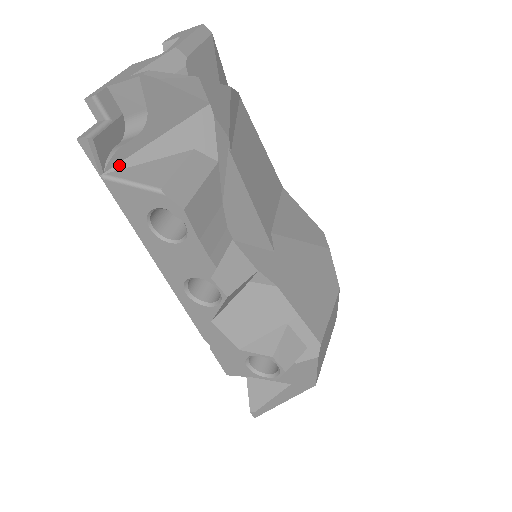
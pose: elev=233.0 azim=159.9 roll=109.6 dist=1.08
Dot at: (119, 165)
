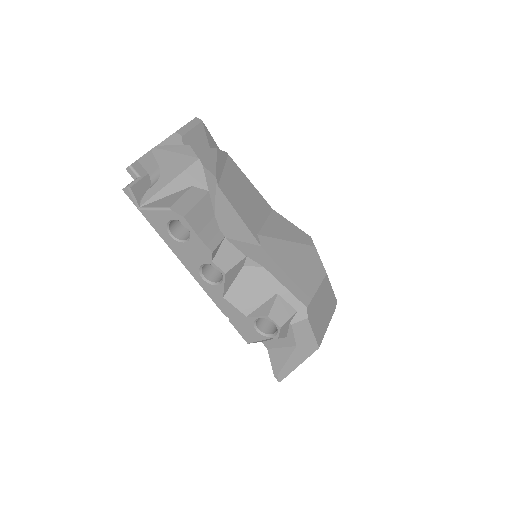
Dot at: (148, 201)
